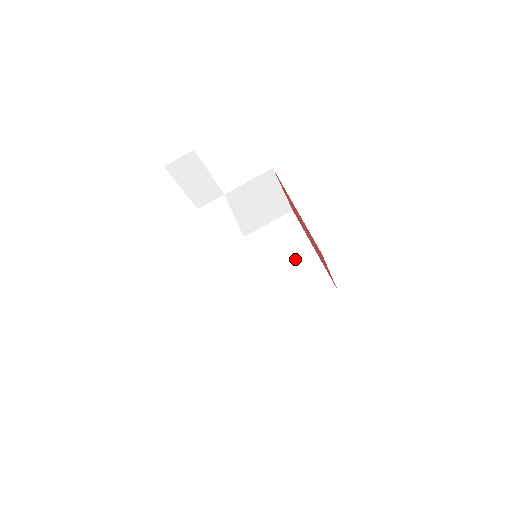
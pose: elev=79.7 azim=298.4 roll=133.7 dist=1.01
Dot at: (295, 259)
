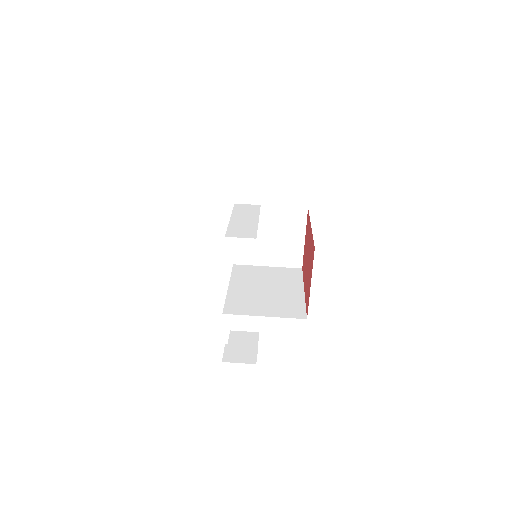
Dot at: (284, 290)
